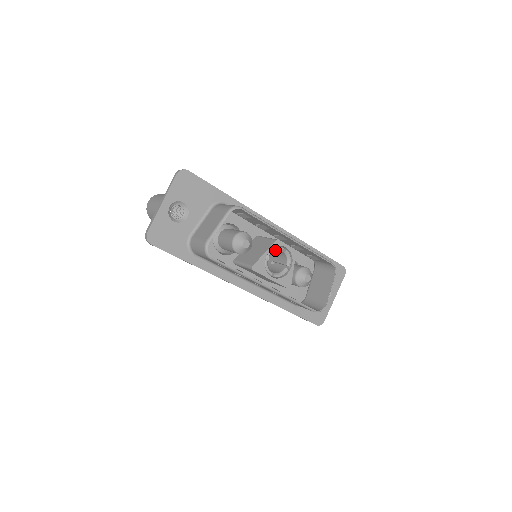
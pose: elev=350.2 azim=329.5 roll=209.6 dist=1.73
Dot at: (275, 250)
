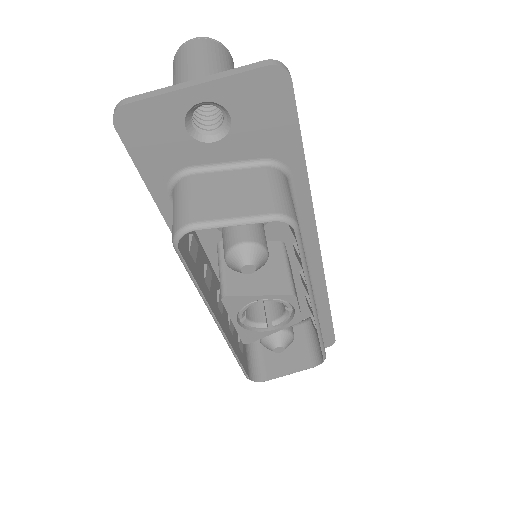
Dot at: (278, 301)
